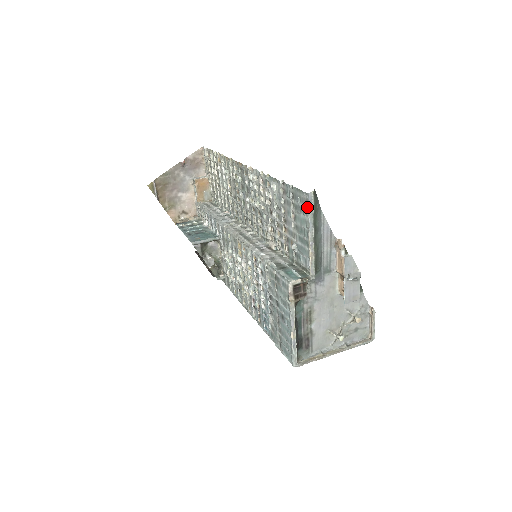
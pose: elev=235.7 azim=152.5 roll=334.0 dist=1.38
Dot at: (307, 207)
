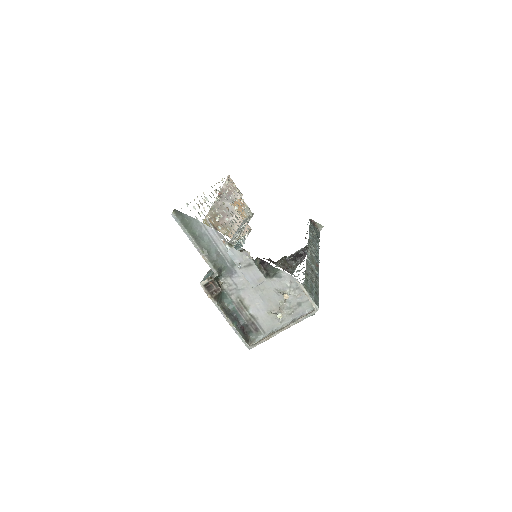
Dot at: (179, 224)
